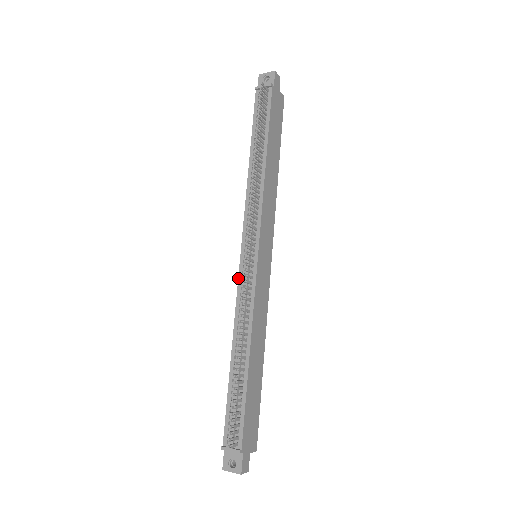
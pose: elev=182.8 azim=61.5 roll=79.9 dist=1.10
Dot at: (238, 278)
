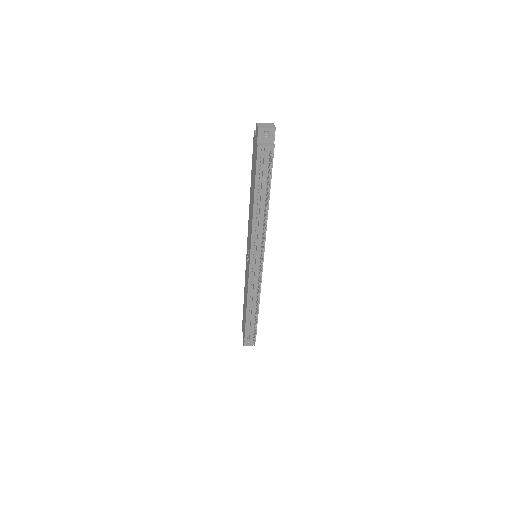
Dot at: (249, 275)
